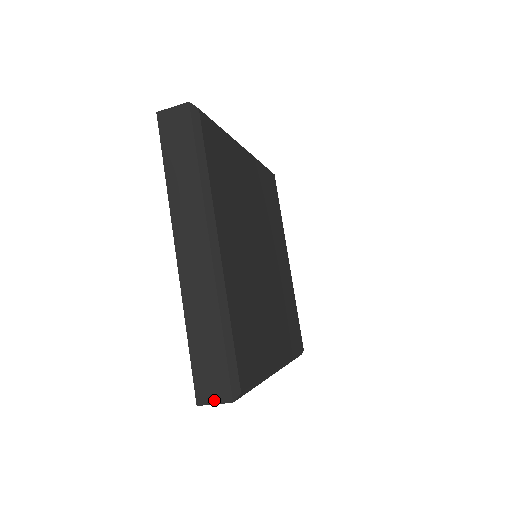
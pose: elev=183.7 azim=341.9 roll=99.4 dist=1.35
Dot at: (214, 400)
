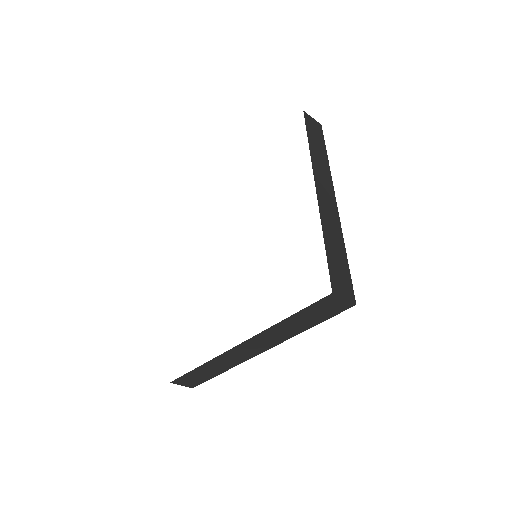
Dot at: (183, 385)
